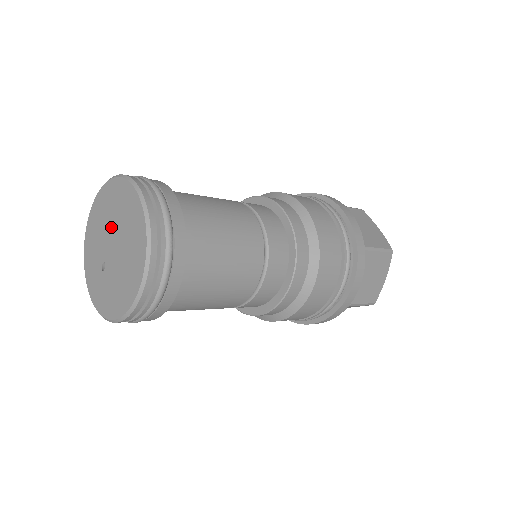
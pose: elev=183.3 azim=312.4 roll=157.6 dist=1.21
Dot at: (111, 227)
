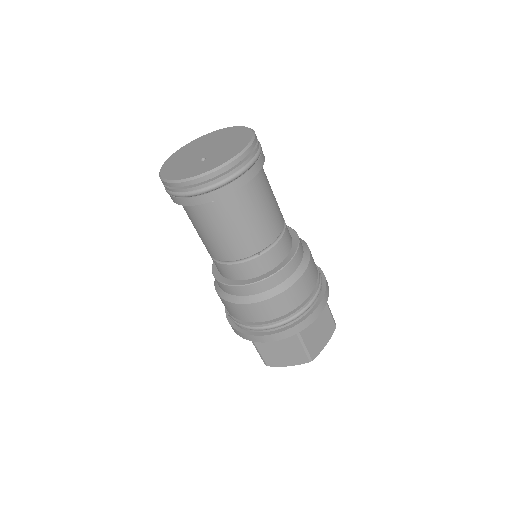
Dot at: (197, 151)
